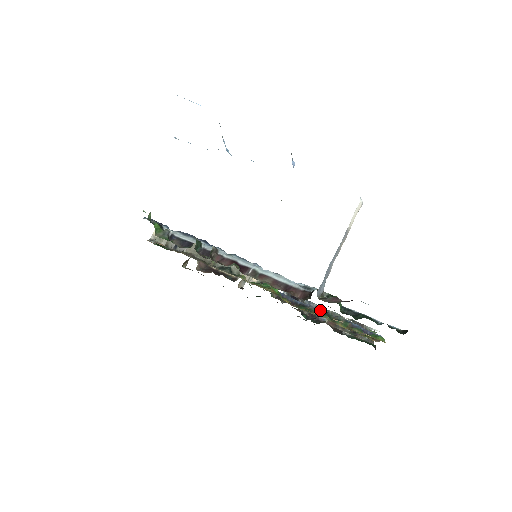
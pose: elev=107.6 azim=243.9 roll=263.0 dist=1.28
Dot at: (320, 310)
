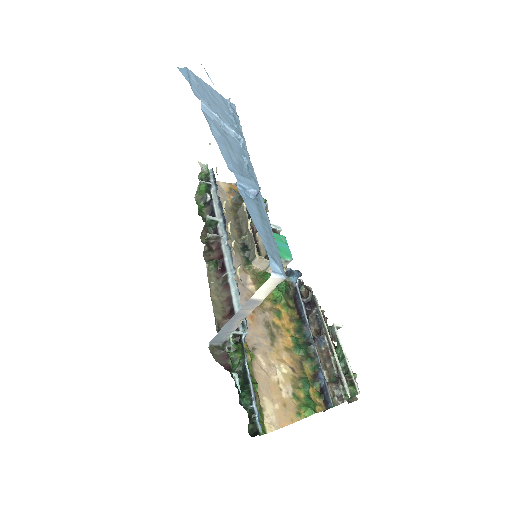
Dot at: (308, 337)
